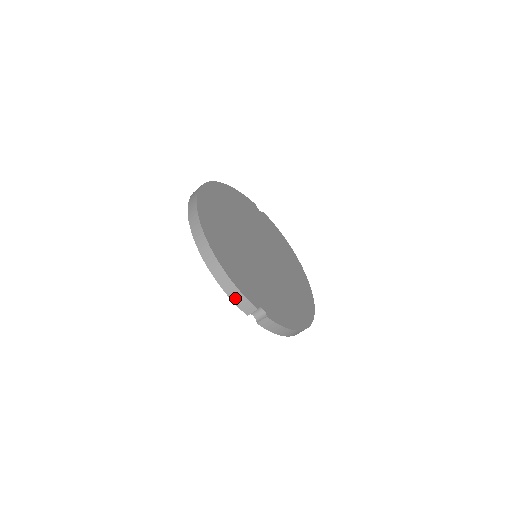
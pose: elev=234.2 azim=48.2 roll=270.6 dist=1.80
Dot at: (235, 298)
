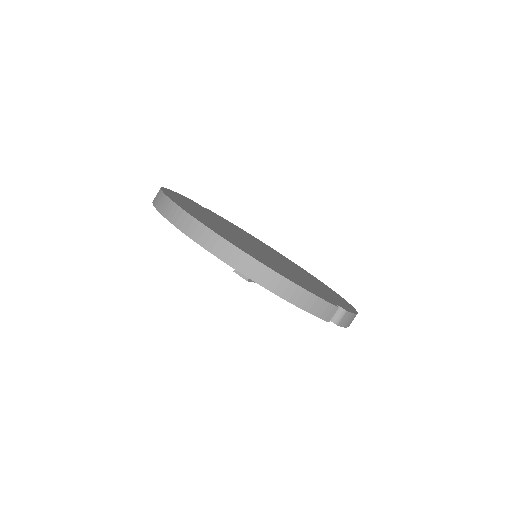
Dot at: (313, 308)
